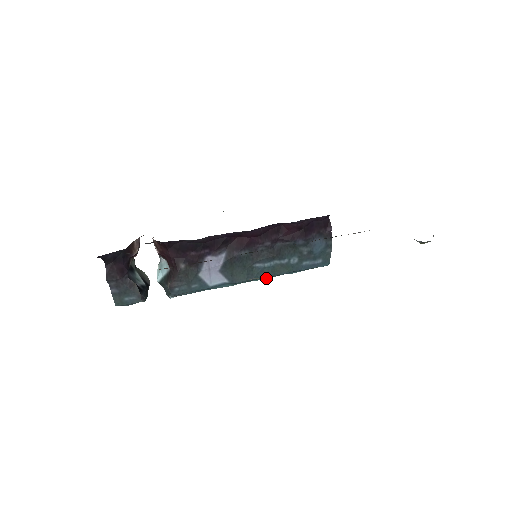
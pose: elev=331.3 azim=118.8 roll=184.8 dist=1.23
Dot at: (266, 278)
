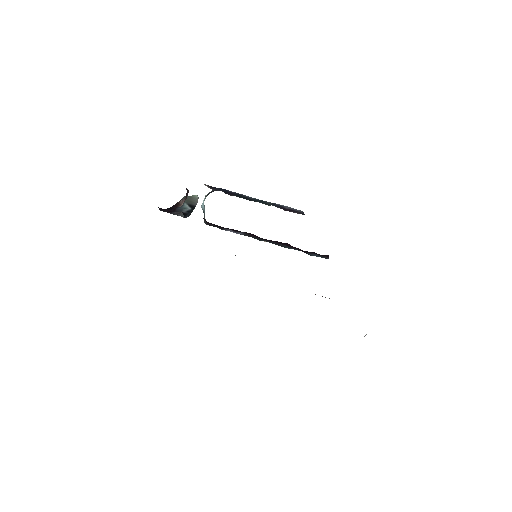
Dot at: occluded
